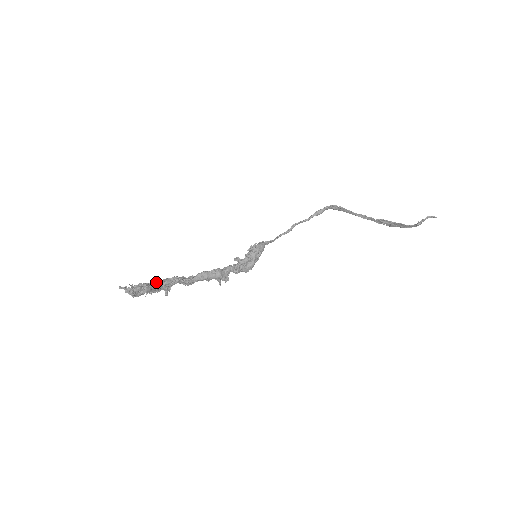
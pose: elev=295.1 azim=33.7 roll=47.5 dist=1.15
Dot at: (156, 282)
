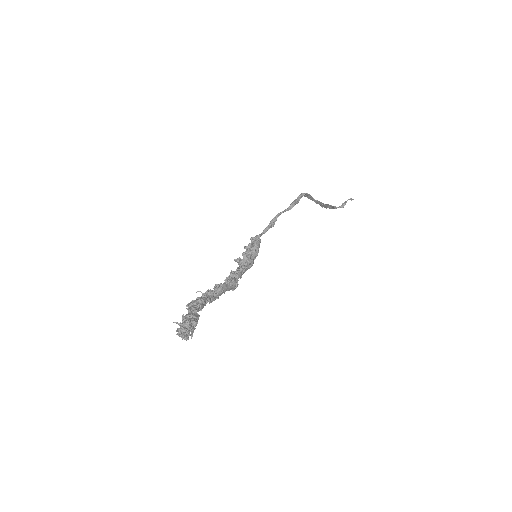
Dot at: (190, 309)
